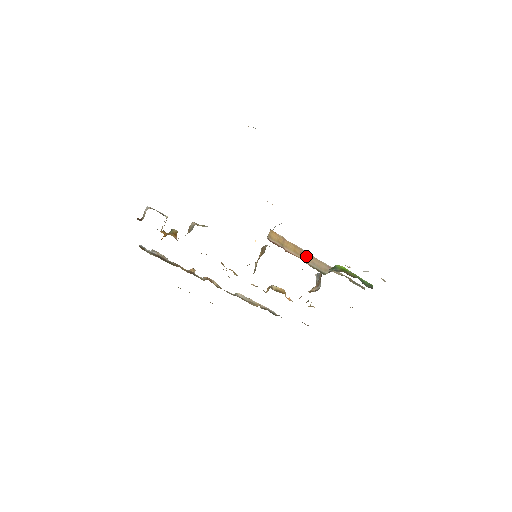
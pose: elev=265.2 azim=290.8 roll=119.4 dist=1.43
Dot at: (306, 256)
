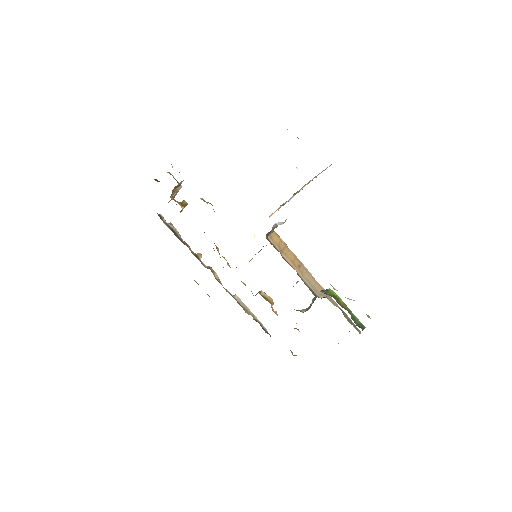
Dot at: (304, 272)
